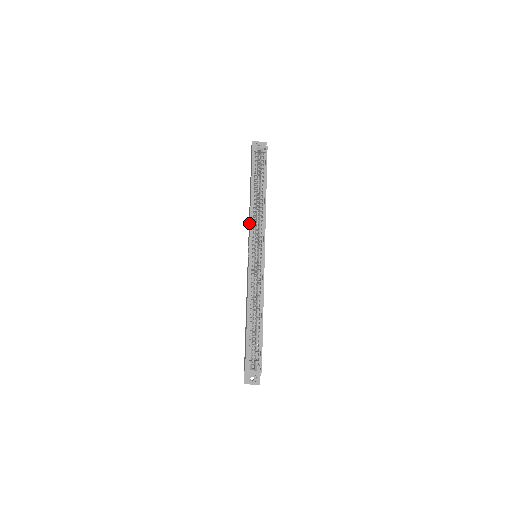
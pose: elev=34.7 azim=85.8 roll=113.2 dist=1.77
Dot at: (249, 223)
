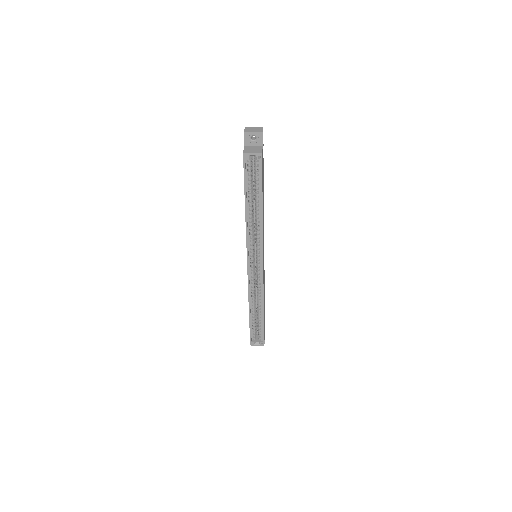
Dot at: occluded
